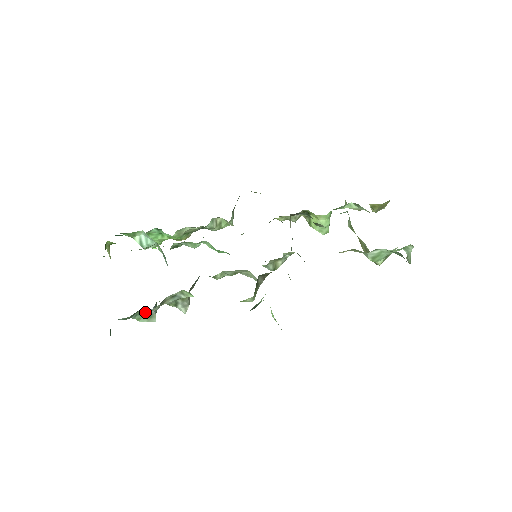
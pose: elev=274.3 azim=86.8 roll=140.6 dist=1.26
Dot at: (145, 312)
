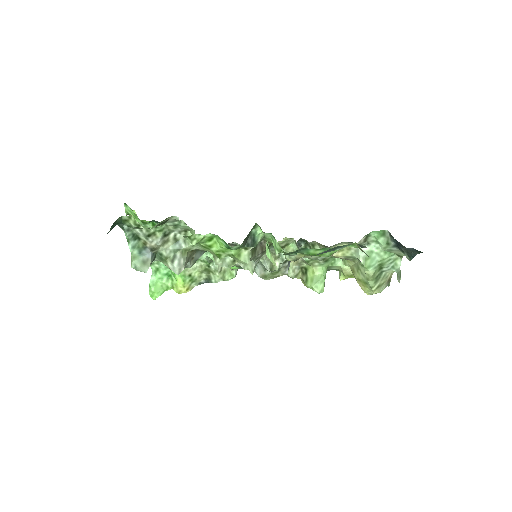
Dot at: (143, 252)
